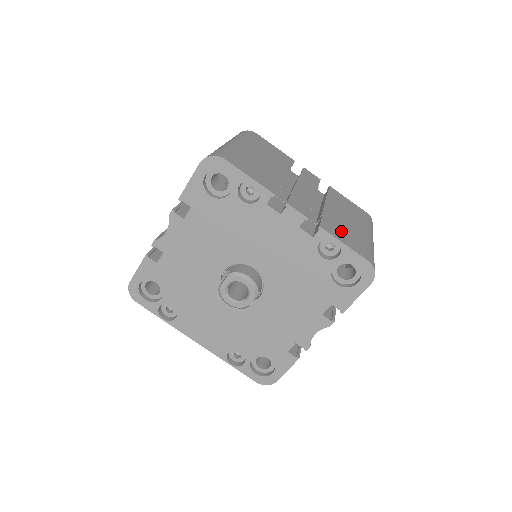
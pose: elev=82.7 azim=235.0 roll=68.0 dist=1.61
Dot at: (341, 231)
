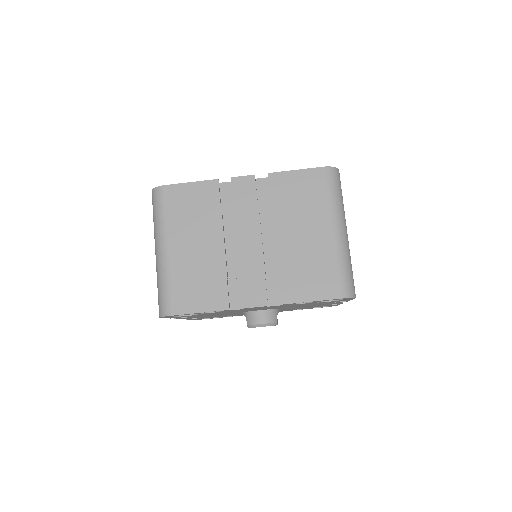
Dot at: (303, 278)
